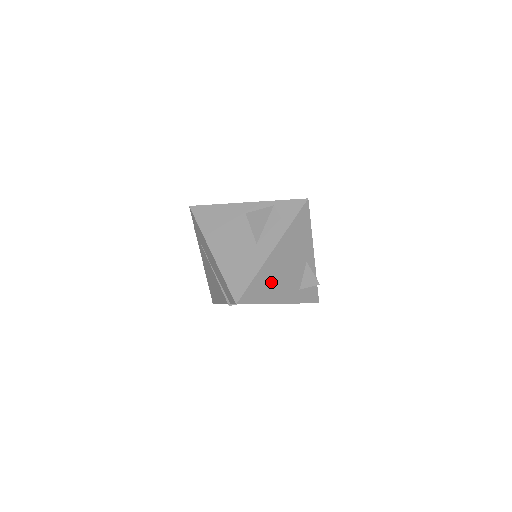
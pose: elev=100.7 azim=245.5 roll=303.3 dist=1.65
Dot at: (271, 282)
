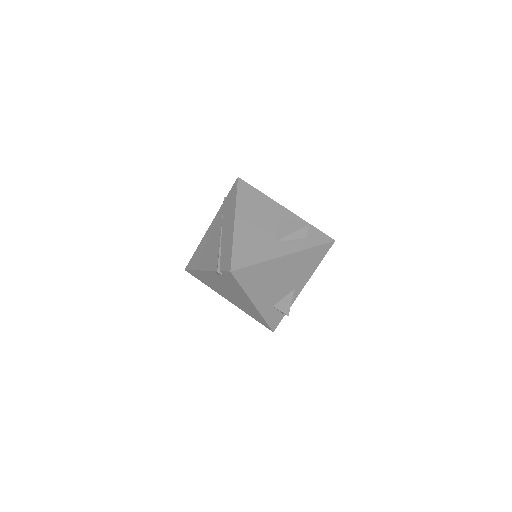
Dot at: (263, 279)
